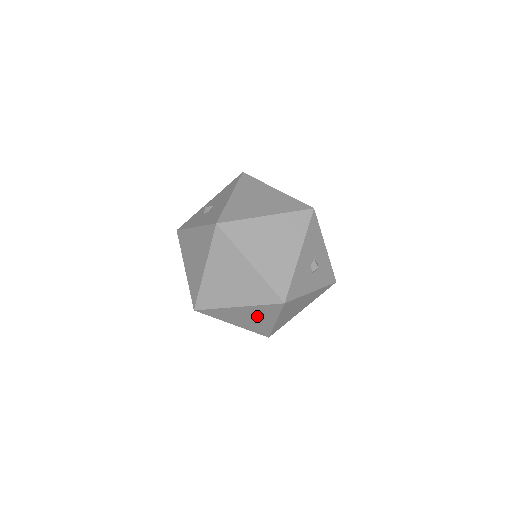
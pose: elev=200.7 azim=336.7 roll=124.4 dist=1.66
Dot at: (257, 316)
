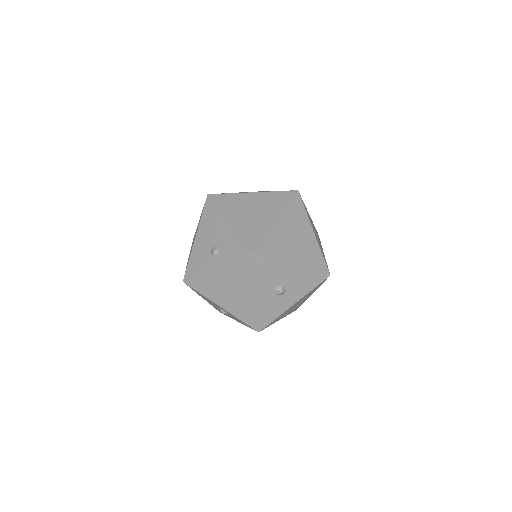
Dot at: (220, 246)
